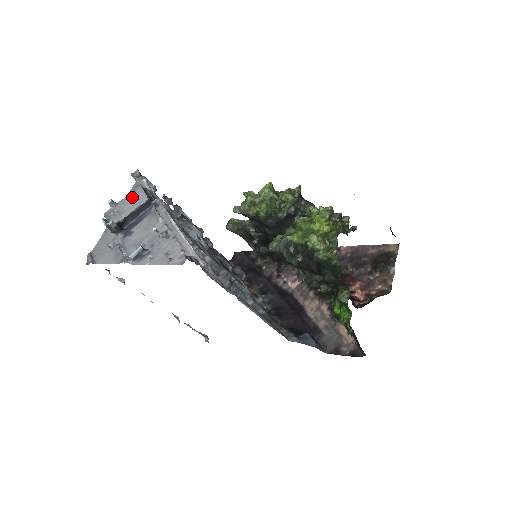
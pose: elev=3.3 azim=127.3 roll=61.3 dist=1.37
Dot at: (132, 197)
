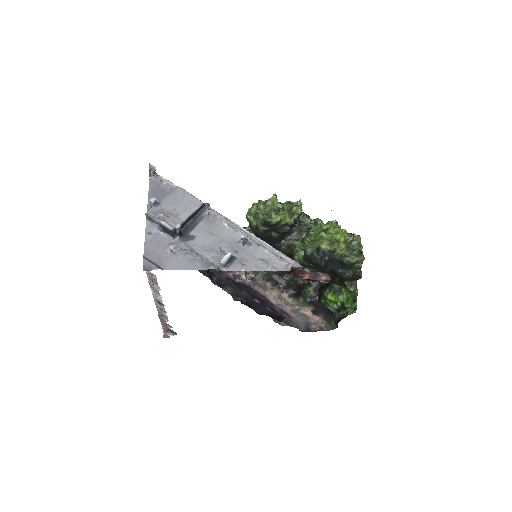
Dot at: (177, 198)
